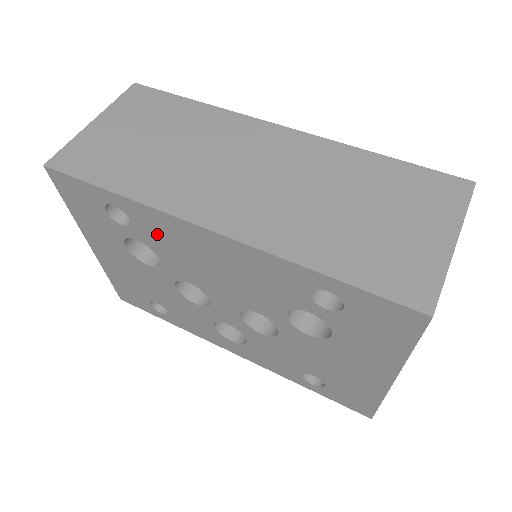
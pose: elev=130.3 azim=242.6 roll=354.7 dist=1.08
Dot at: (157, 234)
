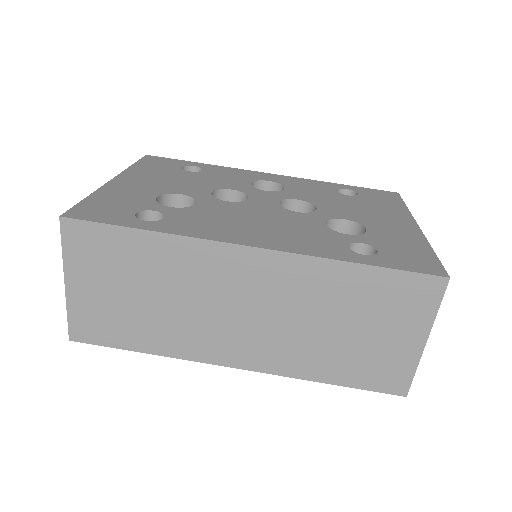
Dot at: occluded
